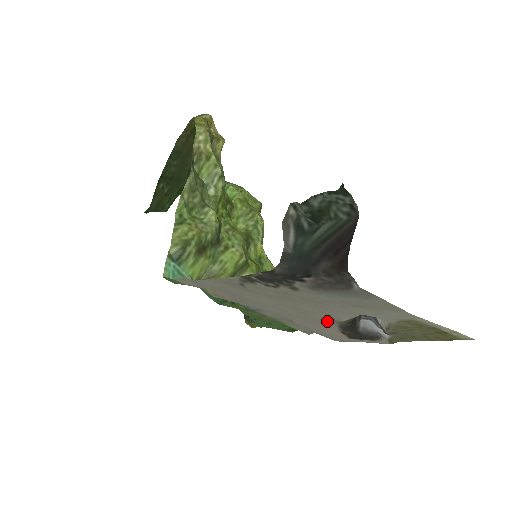
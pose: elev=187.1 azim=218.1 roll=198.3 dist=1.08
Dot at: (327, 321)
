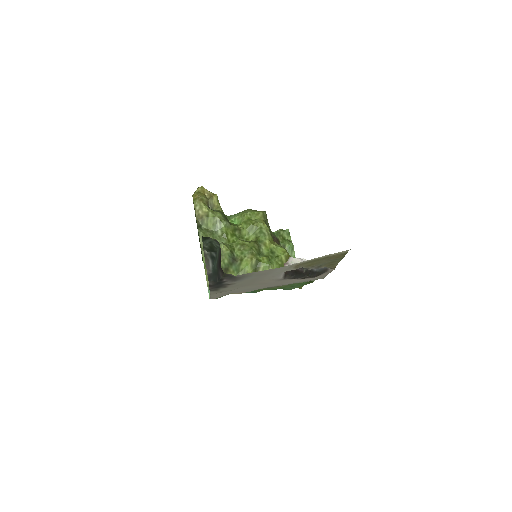
Dot at: (282, 280)
